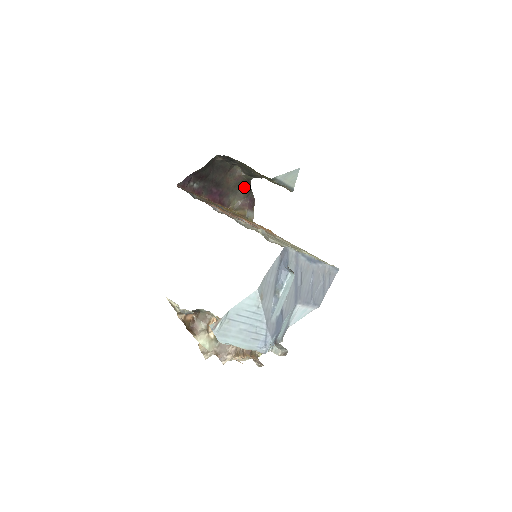
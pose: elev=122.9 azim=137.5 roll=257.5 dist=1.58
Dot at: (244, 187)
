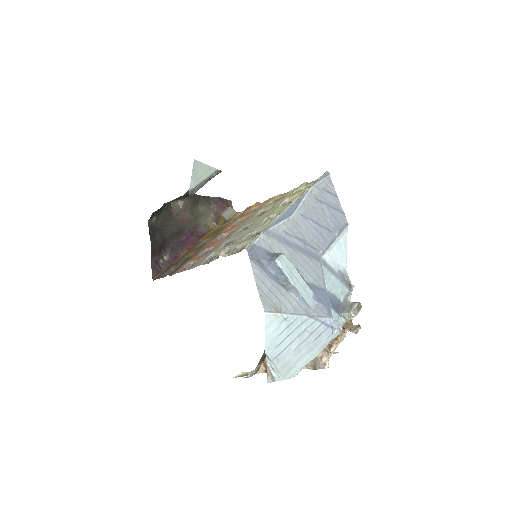
Dot at: (199, 204)
